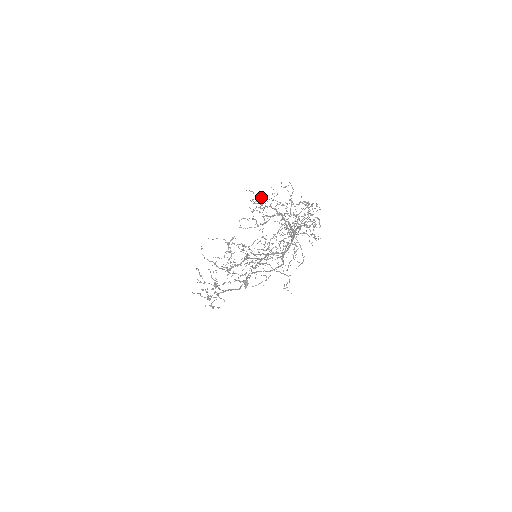
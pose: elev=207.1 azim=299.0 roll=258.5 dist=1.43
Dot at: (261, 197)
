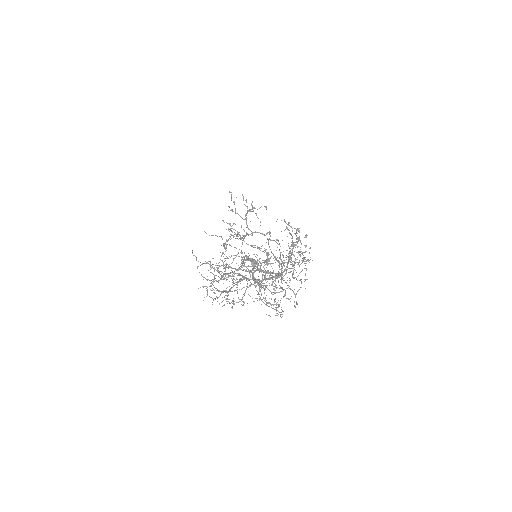
Dot at: (220, 274)
